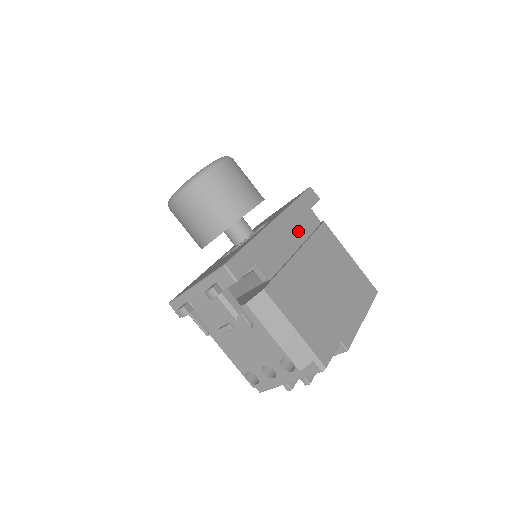
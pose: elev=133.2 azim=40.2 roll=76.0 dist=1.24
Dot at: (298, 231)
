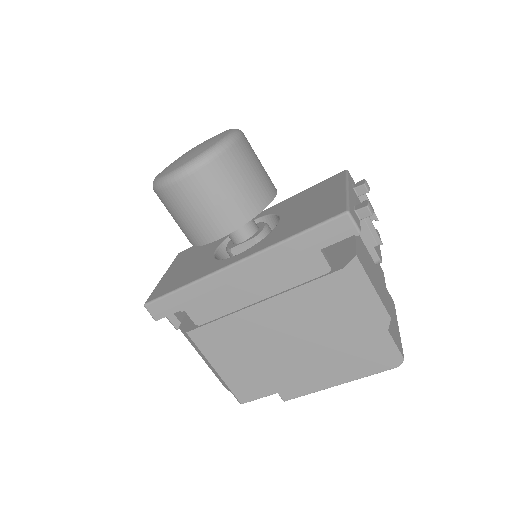
Dot at: (273, 280)
